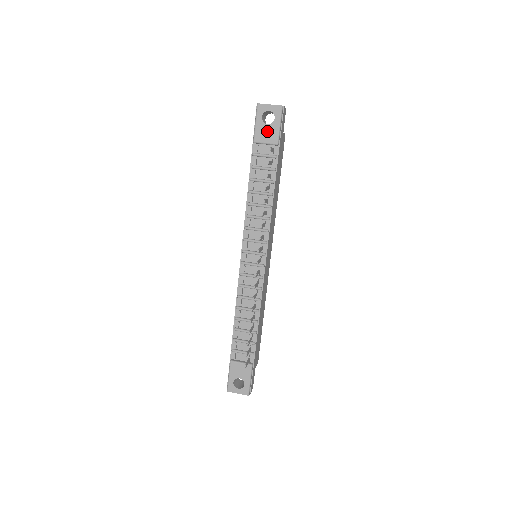
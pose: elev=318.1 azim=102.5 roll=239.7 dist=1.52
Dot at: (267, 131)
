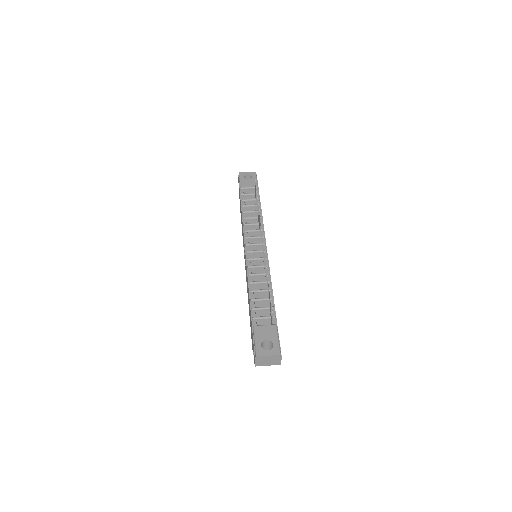
Dot at: (249, 182)
